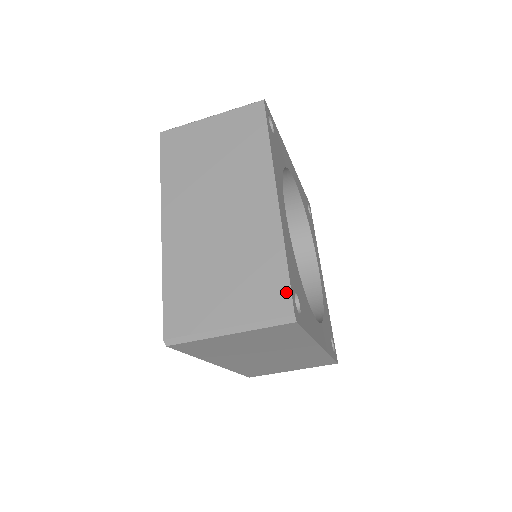
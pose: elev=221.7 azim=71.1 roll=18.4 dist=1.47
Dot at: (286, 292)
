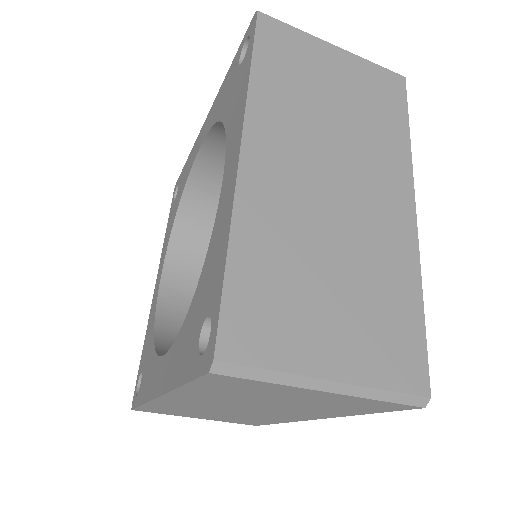
Dot at: (422, 356)
